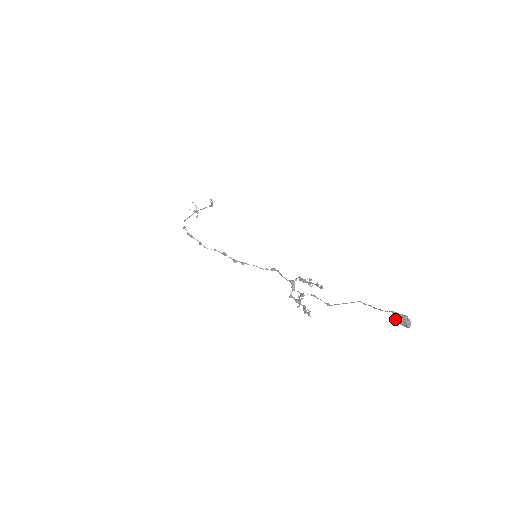
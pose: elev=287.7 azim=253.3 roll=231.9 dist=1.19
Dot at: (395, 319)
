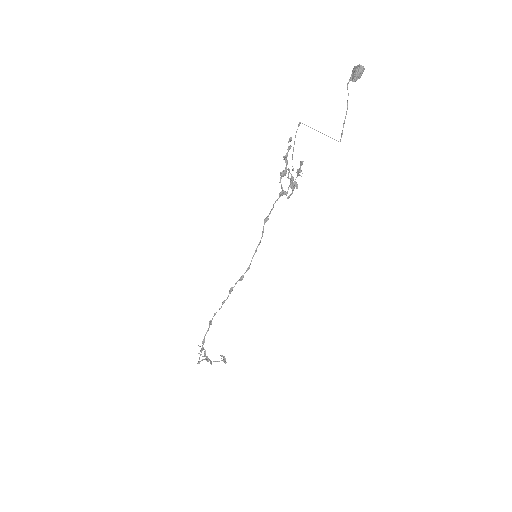
Dot at: (352, 81)
